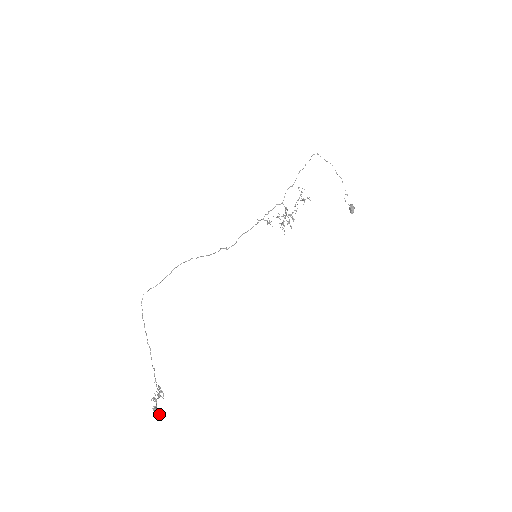
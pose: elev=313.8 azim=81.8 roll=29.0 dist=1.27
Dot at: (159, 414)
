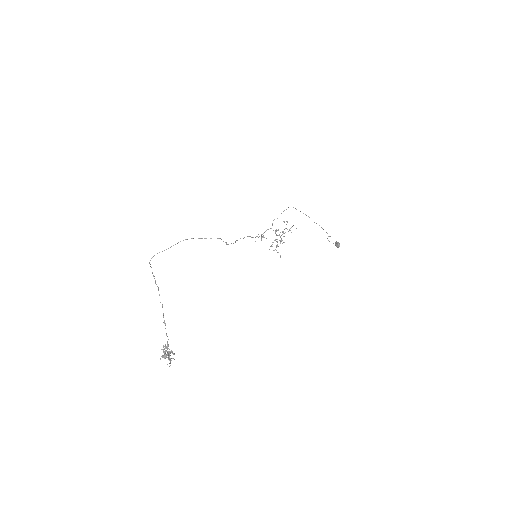
Dot at: (169, 359)
